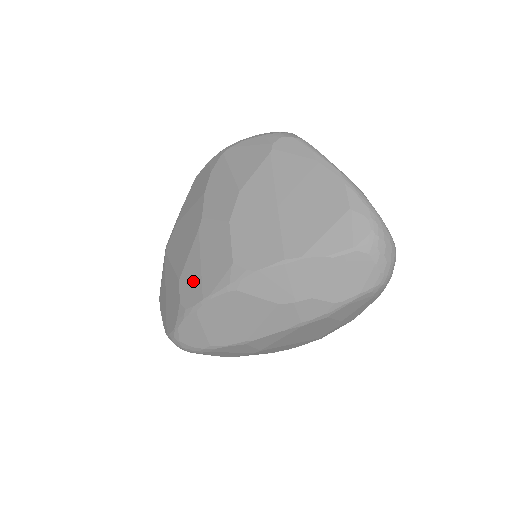
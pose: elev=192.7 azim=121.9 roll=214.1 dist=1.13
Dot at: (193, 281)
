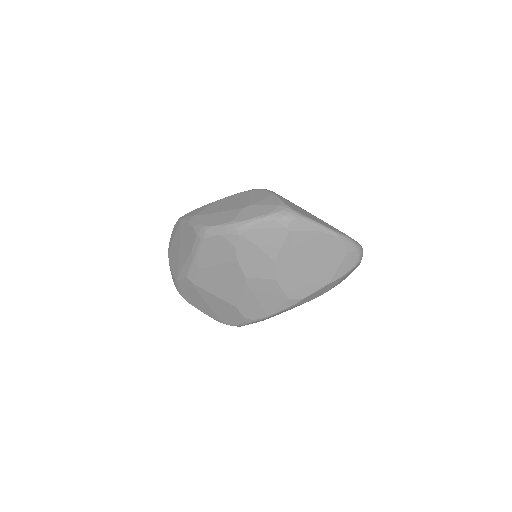
Dot at: (254, 308)
